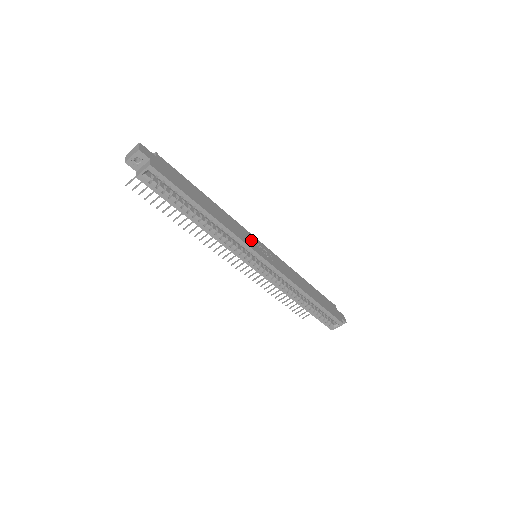
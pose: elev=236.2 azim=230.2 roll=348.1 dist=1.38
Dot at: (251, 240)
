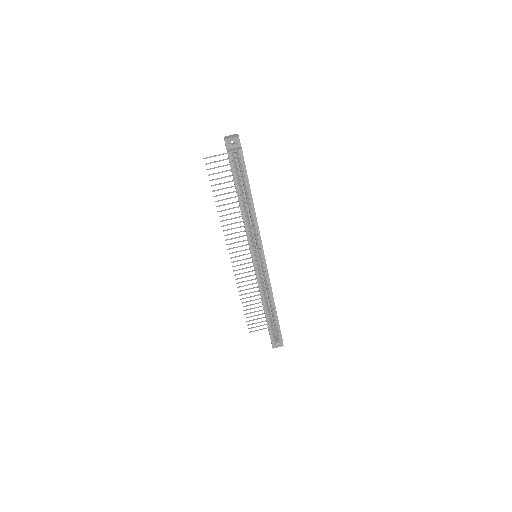
Dot at: occluded
